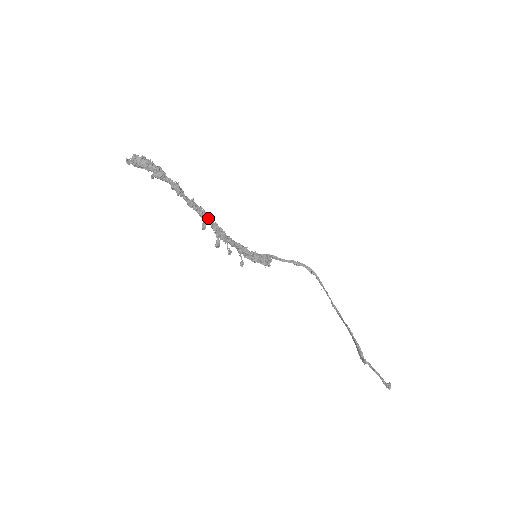
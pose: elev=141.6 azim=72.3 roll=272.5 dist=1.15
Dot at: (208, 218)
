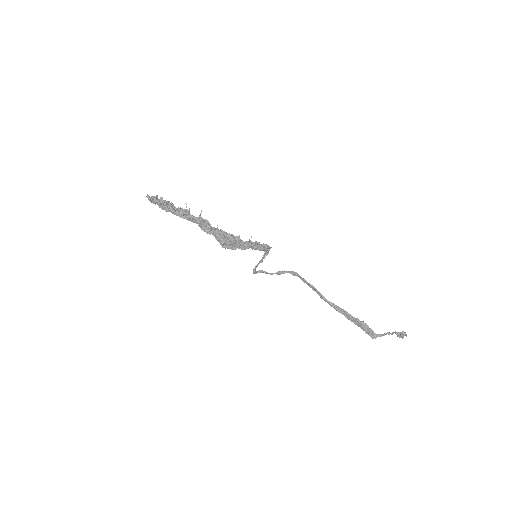
Dot at: occluded
